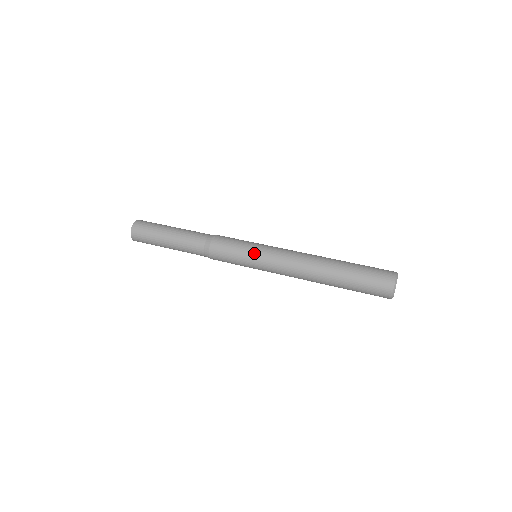
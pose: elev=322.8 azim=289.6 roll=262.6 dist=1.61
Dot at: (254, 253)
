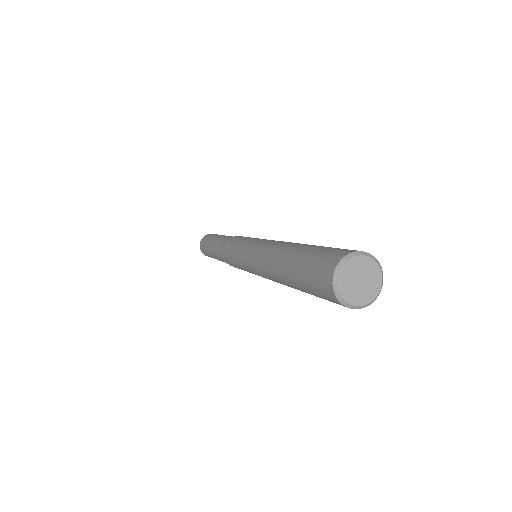
Dot at: (239, 256)
